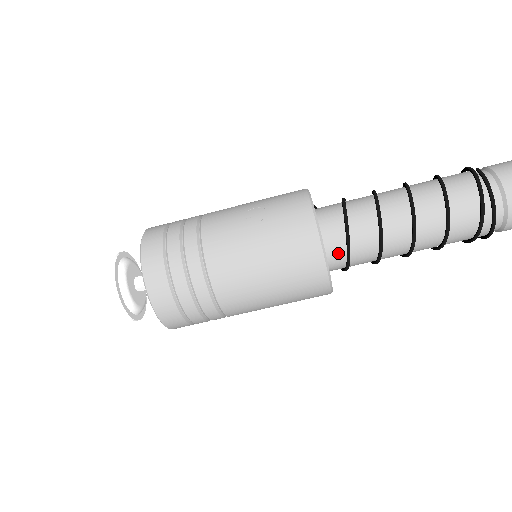
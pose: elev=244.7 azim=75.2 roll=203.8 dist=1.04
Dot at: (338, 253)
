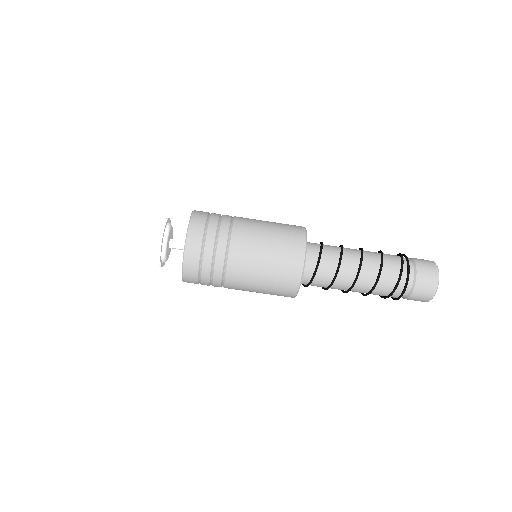
Dot at: (312, 260)
